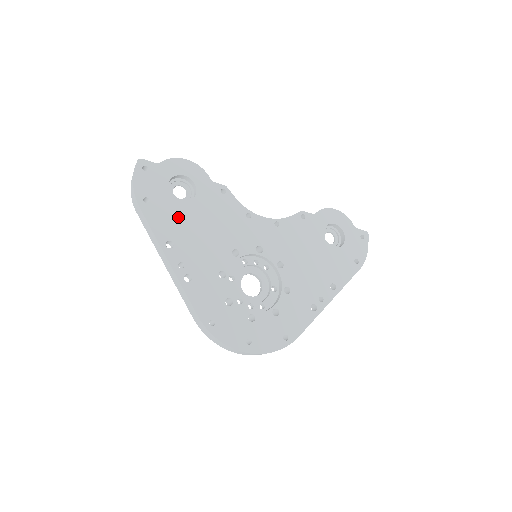
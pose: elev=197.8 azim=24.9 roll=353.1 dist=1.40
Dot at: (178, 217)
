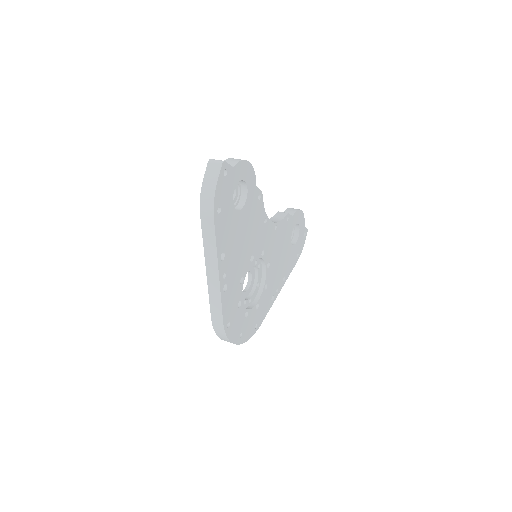
Dot at: (232, 227)
